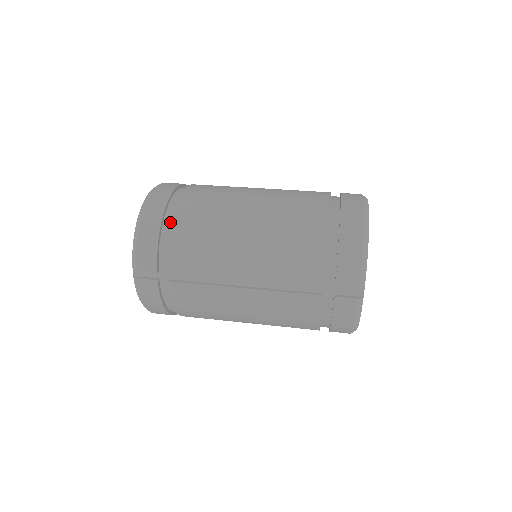
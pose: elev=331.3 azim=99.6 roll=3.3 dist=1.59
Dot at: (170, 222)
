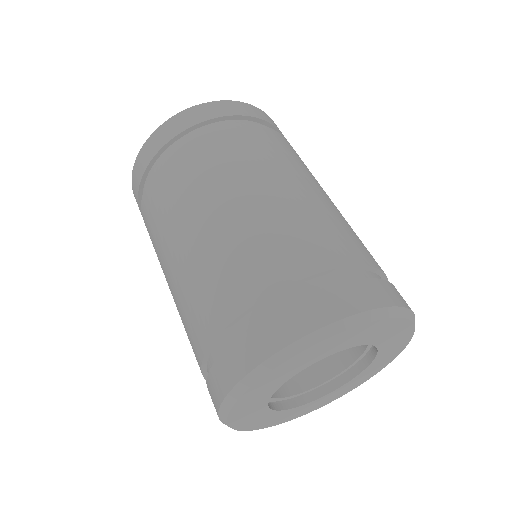
Dot at: occluded
